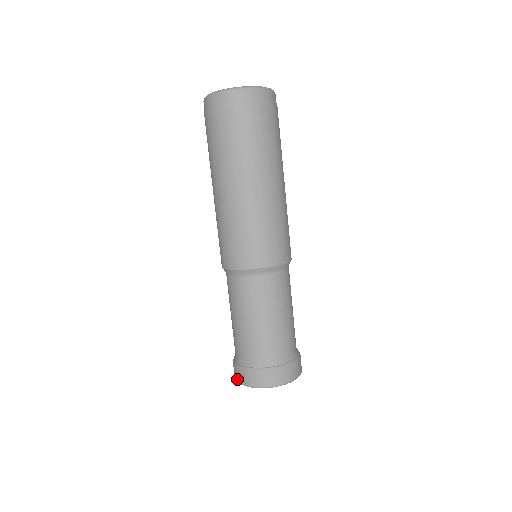
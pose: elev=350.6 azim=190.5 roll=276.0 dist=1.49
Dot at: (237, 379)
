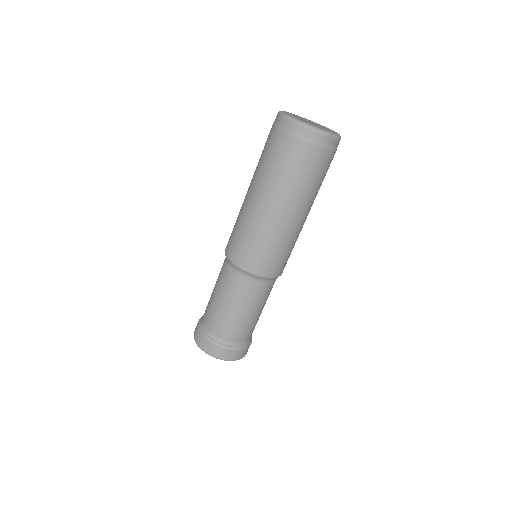
Dot at: (212, 354)
